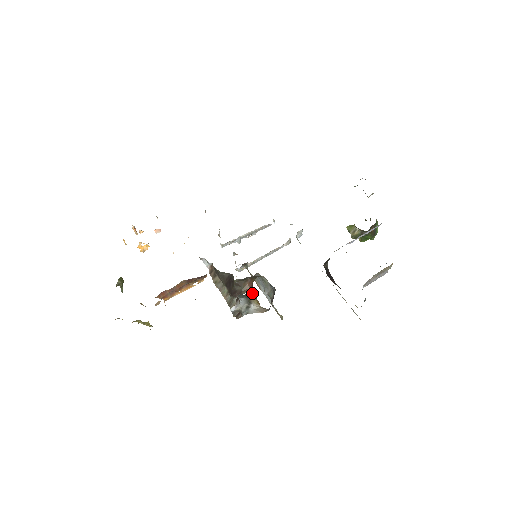
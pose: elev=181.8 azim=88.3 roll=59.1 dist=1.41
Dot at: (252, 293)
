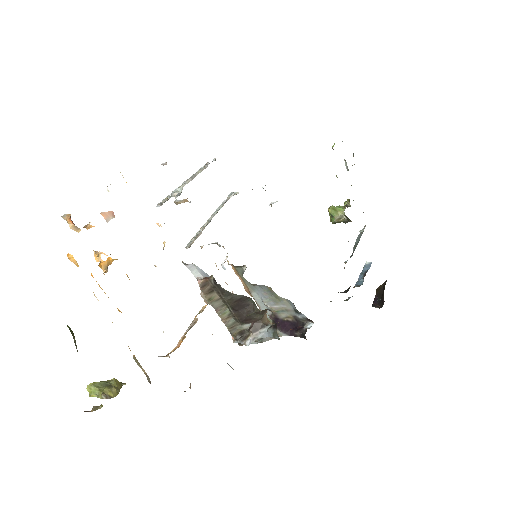
Dot at: (266, 316)
